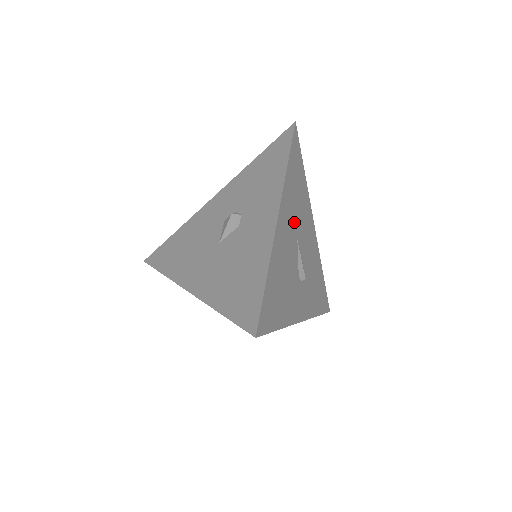
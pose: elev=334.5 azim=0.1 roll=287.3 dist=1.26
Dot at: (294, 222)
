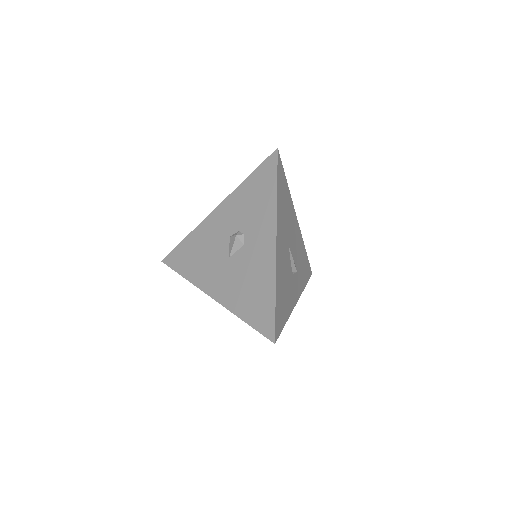
Dot at: (285, 234)
